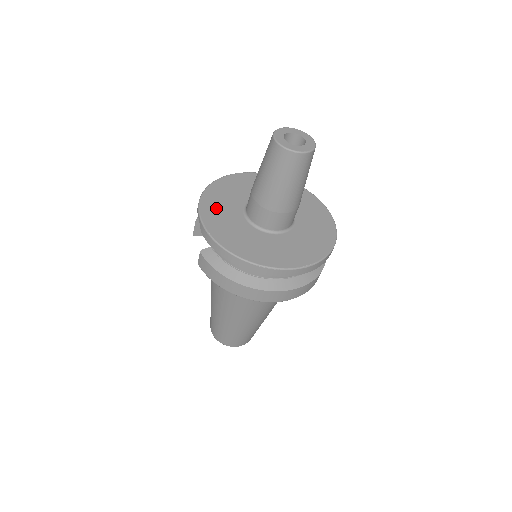
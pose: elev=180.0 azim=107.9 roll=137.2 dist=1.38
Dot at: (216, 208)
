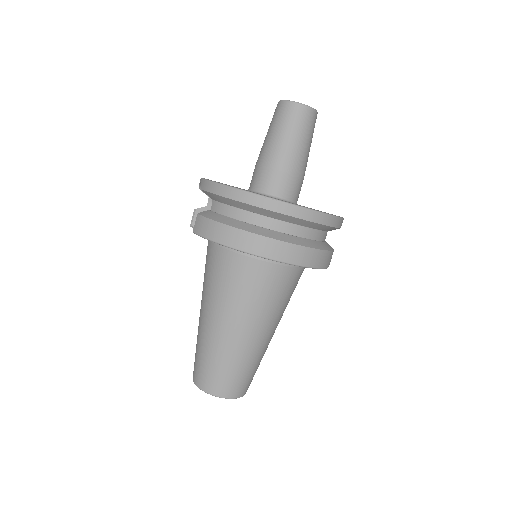
Dot at: occluded
